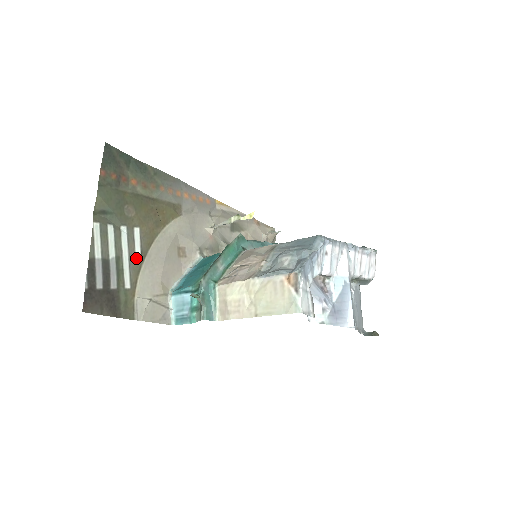
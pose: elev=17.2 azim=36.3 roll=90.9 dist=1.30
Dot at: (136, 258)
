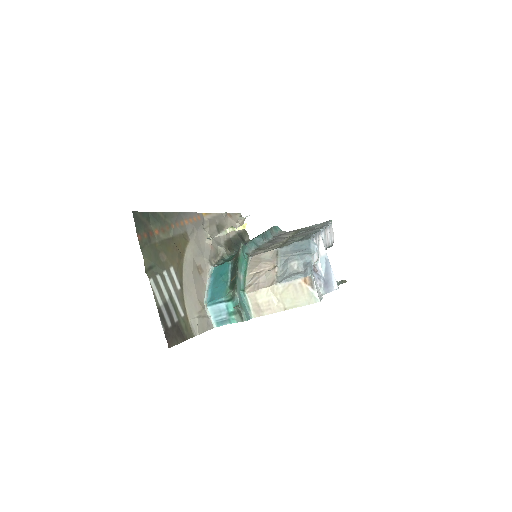
Dot at: (179, 291)
